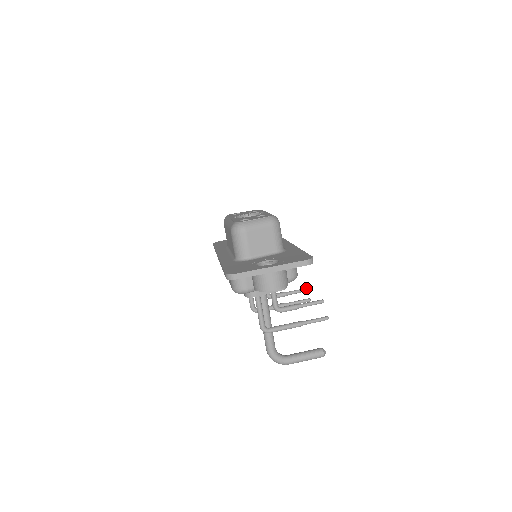
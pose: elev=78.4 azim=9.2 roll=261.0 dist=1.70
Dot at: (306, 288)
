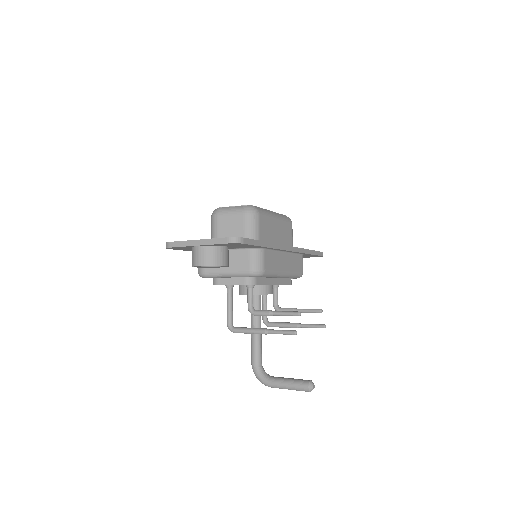
Dot at: (317, 309)
